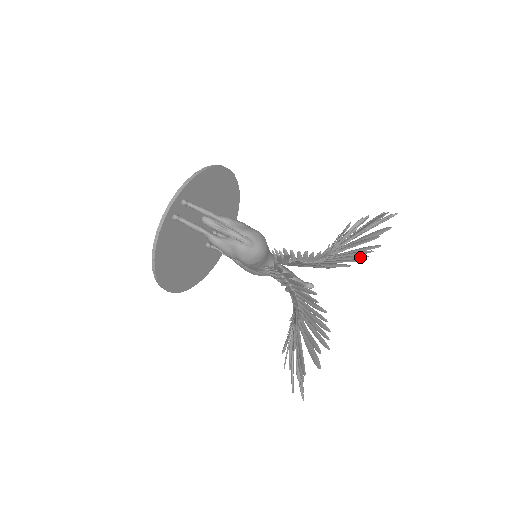
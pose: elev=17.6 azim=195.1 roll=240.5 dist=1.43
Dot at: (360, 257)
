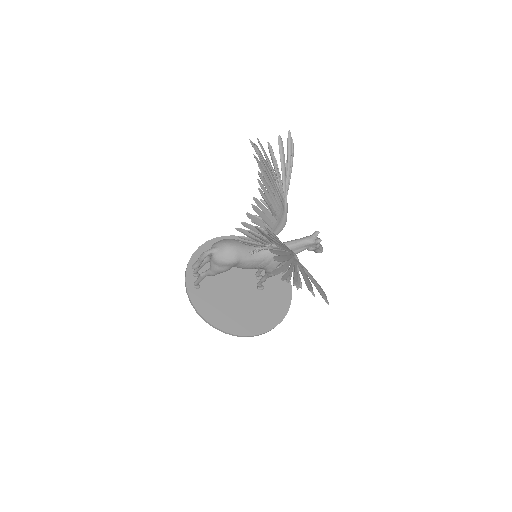
Dot at: occluded
